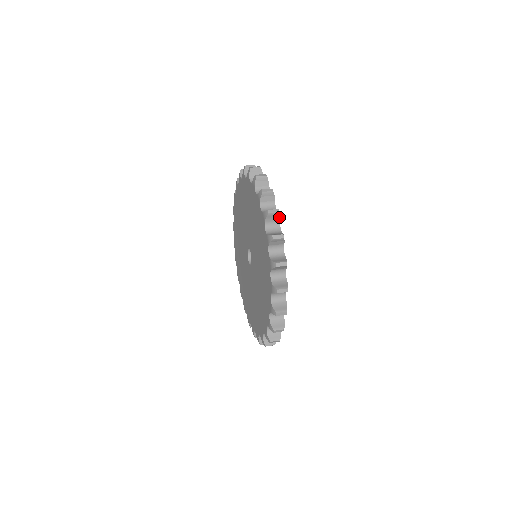
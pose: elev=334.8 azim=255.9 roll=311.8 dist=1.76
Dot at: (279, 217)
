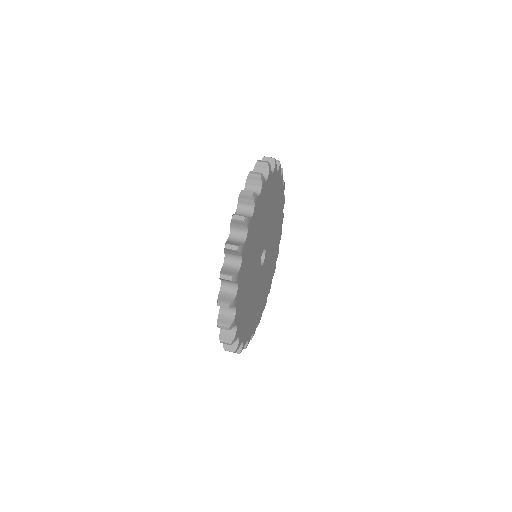
Dot at: (246, 225)
